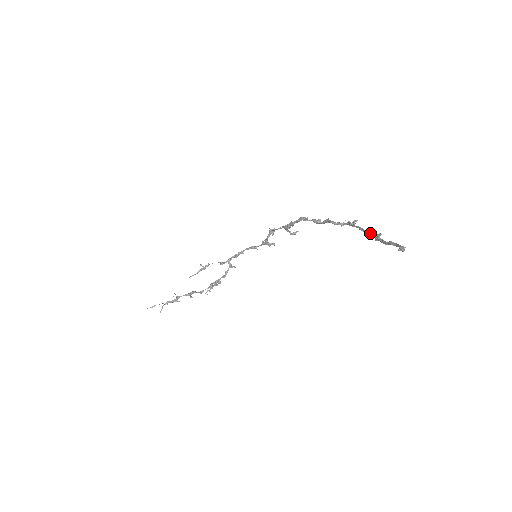
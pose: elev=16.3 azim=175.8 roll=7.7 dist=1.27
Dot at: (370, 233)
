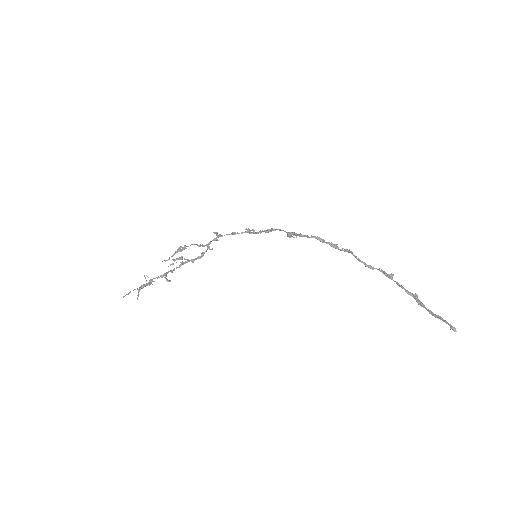
Dot at: (410, 294)
